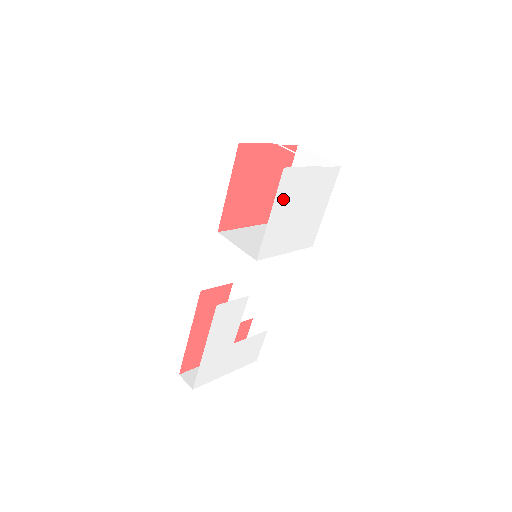
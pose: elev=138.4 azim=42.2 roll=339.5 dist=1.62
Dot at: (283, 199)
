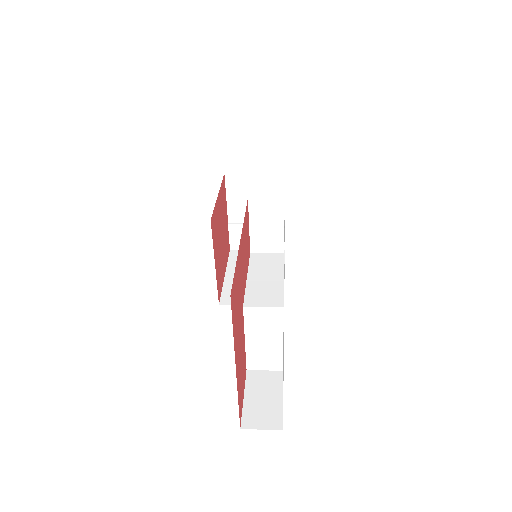
Dot at: occluded
